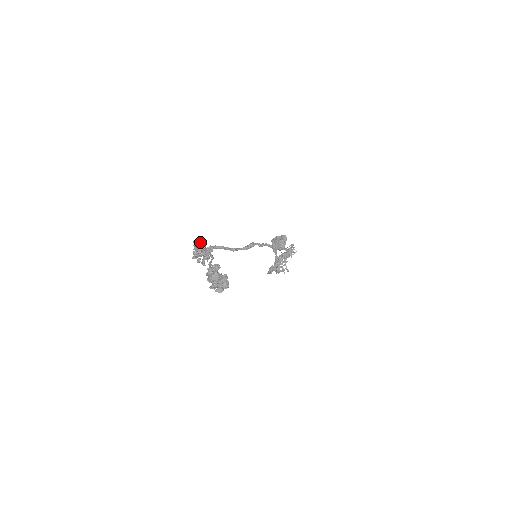
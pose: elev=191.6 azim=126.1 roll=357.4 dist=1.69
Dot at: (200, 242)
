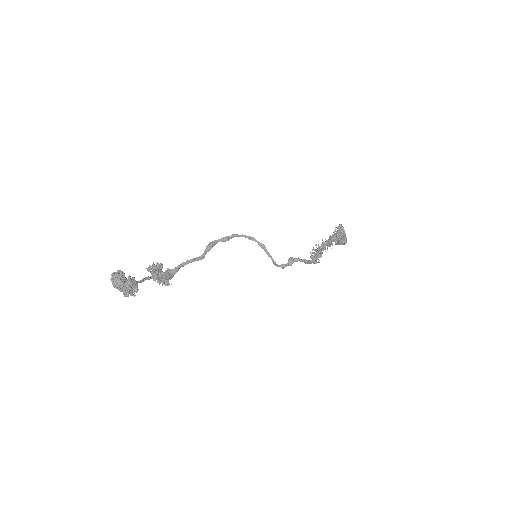
Dot at: (153, 265)
